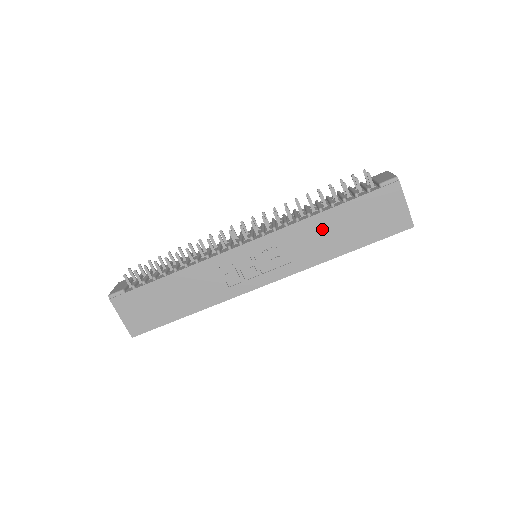
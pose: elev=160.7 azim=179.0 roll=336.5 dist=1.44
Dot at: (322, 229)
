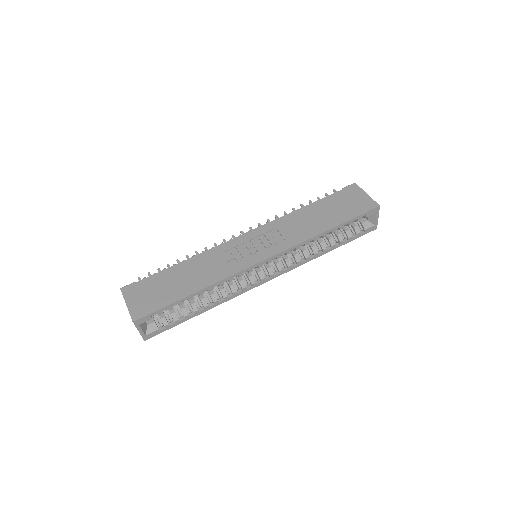
Dot at: (306, 217)
